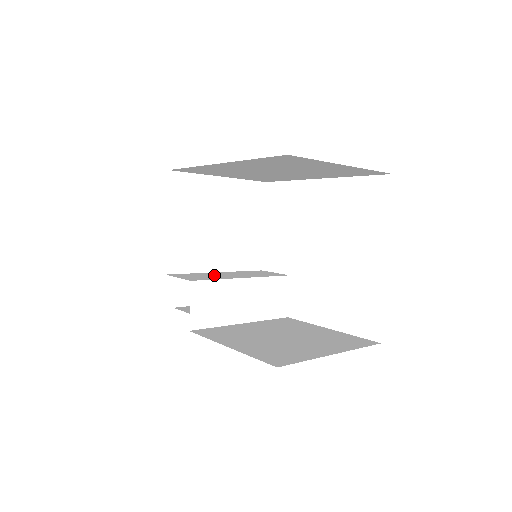
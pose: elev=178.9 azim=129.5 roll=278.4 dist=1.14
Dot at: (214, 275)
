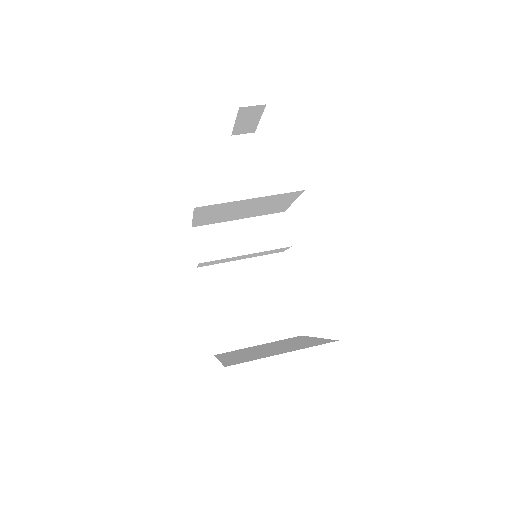
Dot at: (228, 238)
